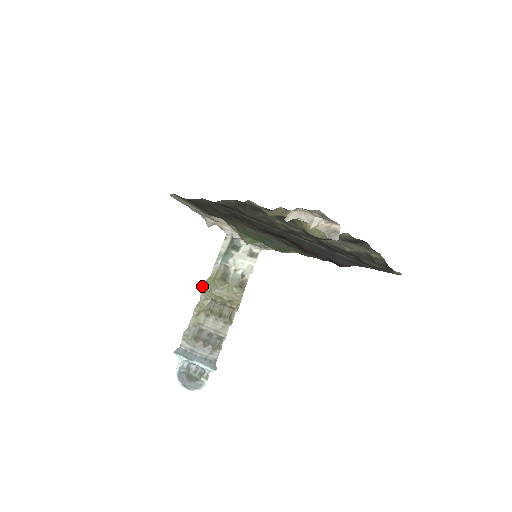
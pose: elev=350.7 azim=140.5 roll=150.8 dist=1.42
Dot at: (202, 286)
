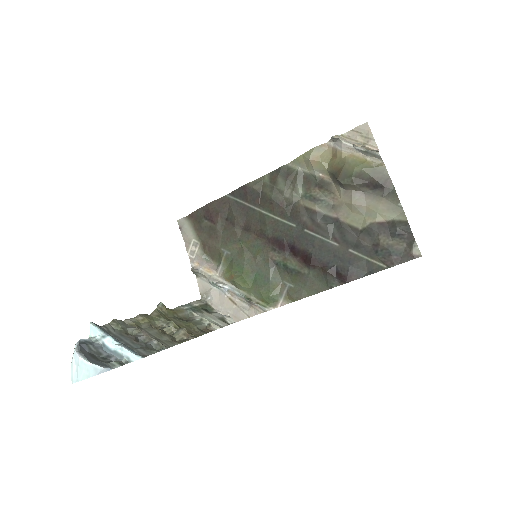
Dot at: occluded
